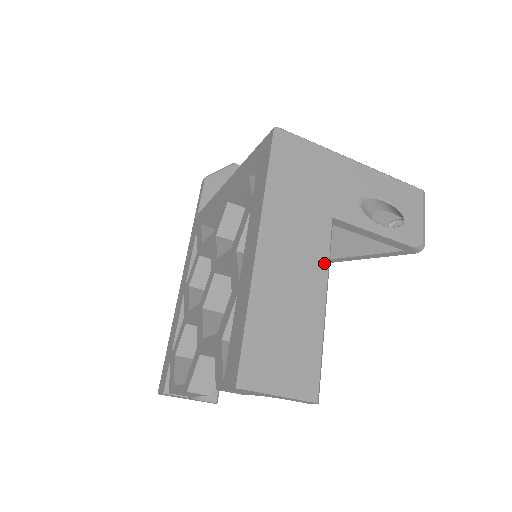
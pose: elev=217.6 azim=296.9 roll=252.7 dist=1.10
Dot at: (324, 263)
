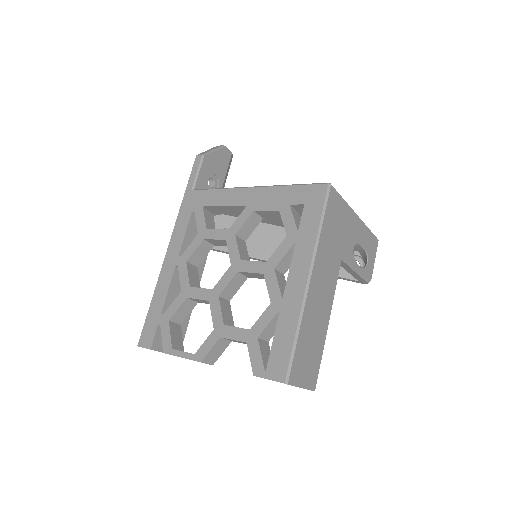
Dot at: (333, 294)
